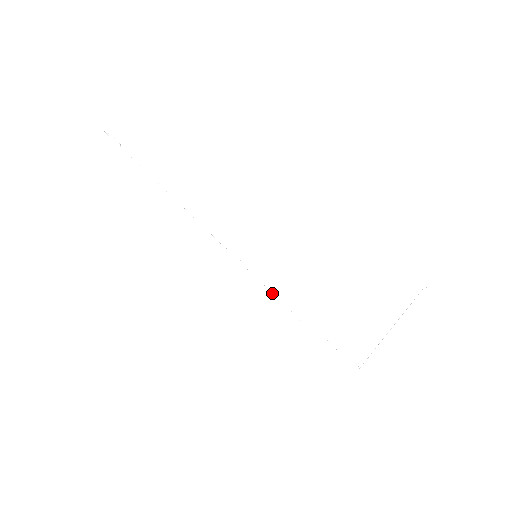
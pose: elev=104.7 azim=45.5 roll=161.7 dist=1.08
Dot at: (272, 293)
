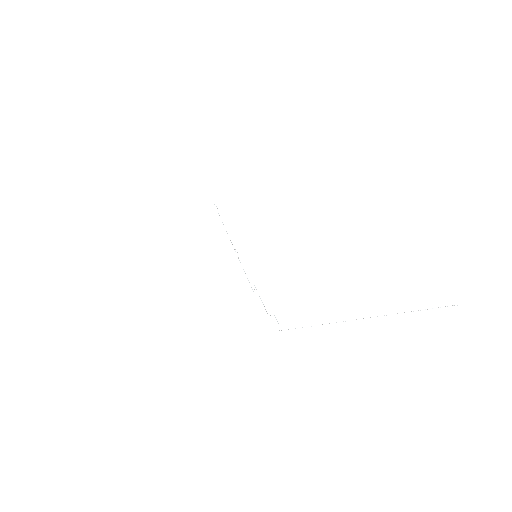
Dot at: occluded
